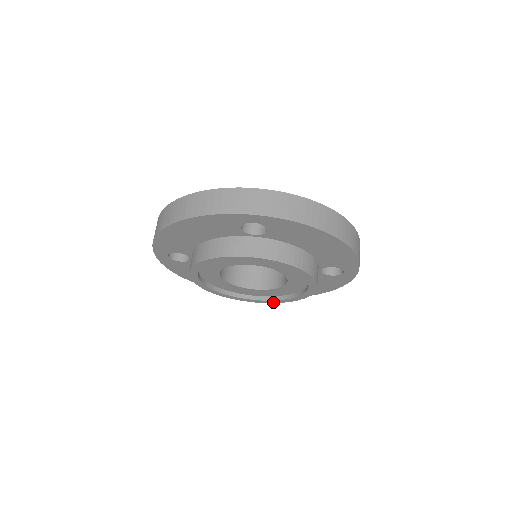
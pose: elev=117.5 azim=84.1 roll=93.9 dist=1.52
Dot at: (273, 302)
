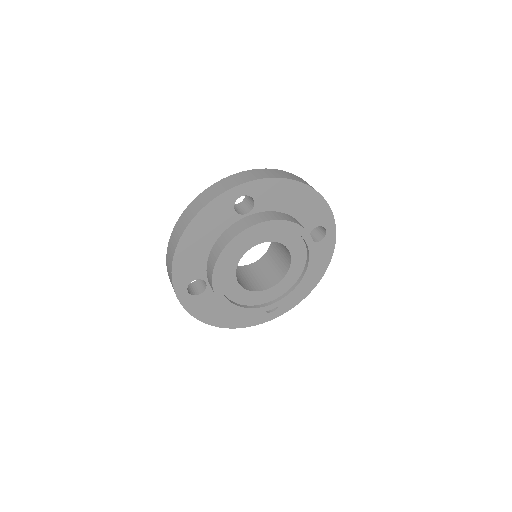
Dot at: (290, 297)
